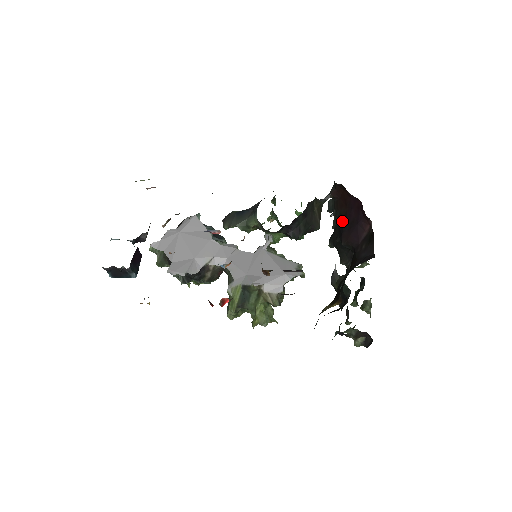
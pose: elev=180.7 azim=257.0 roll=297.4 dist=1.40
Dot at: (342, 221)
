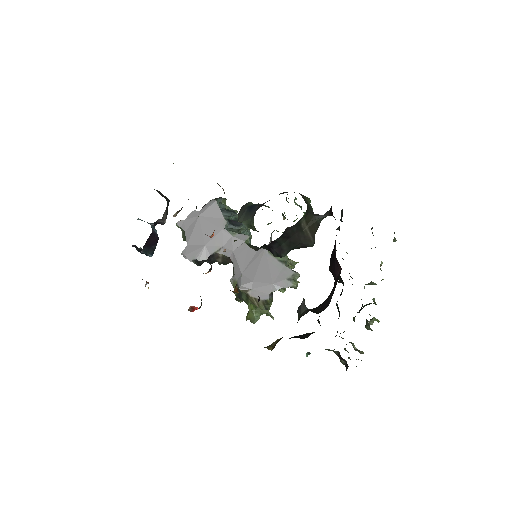
Dot at: occluded
